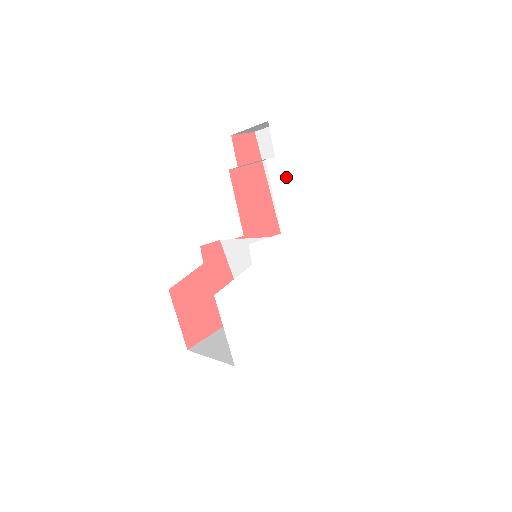
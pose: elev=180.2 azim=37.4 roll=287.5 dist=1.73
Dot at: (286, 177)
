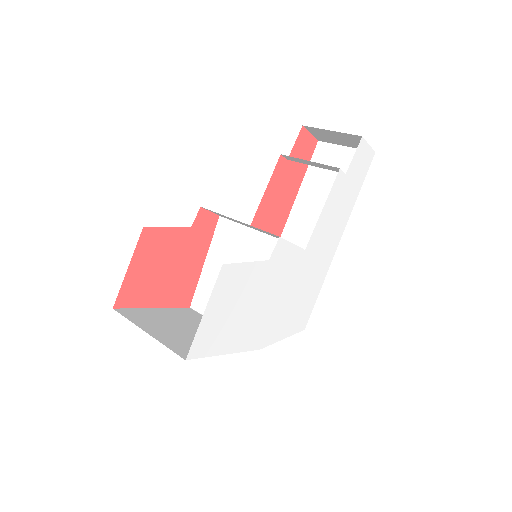
Dot at: (340, 200)
